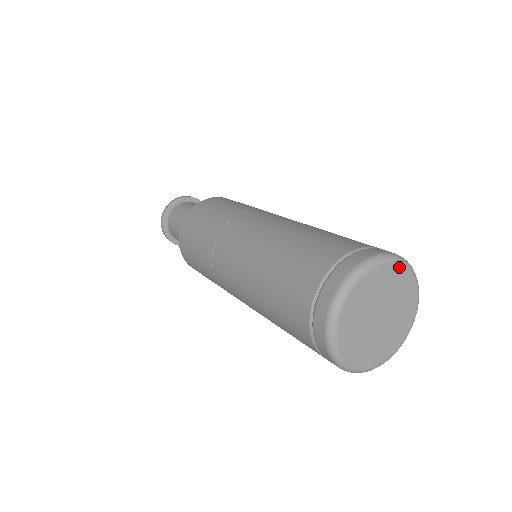
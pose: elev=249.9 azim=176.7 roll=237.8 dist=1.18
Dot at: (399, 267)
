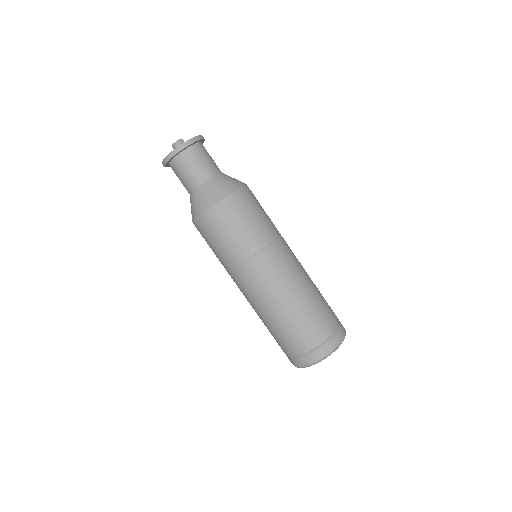
Dot at: occluded
